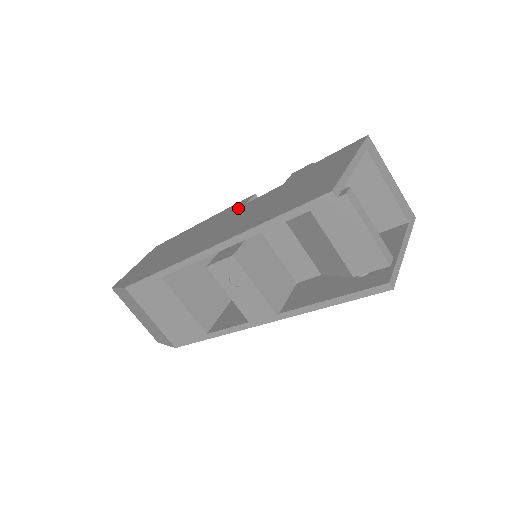
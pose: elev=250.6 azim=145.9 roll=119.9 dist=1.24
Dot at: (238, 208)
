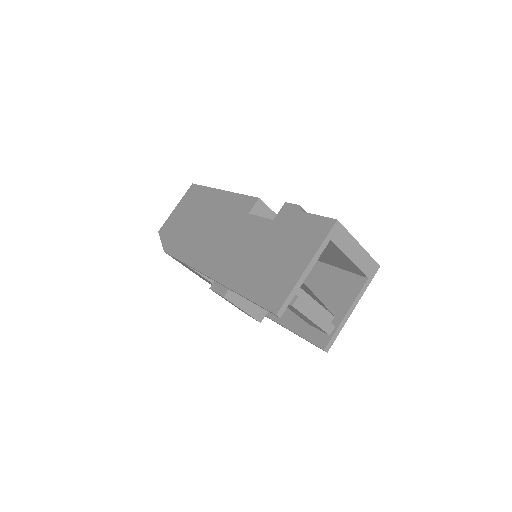
Dot at: (243, 214)
